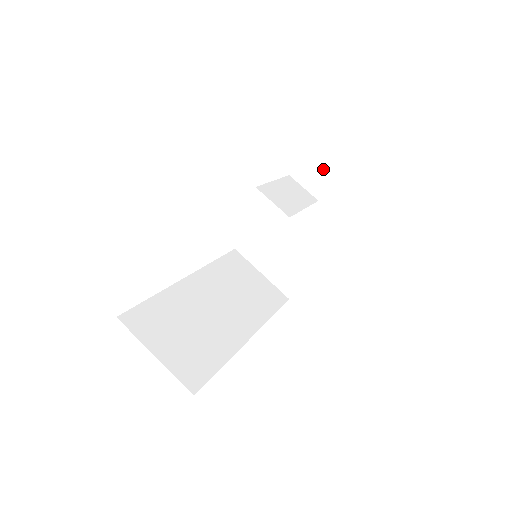
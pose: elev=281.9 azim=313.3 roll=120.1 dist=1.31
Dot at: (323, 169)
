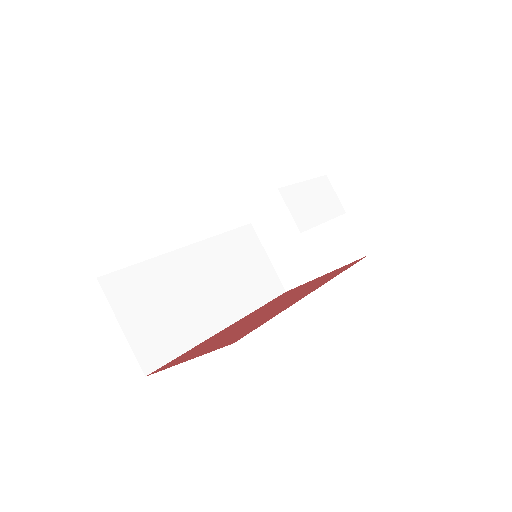
Dot at: (362, 183)
